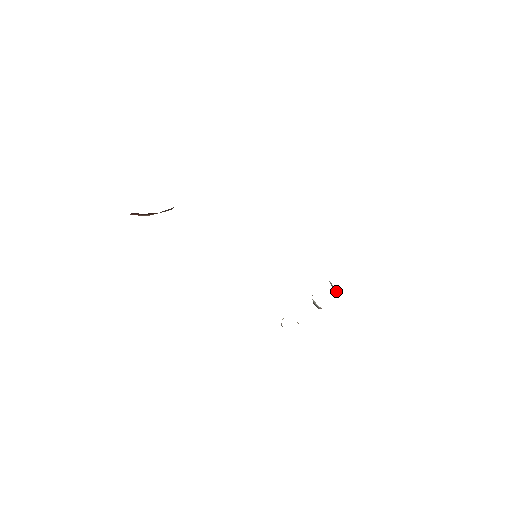
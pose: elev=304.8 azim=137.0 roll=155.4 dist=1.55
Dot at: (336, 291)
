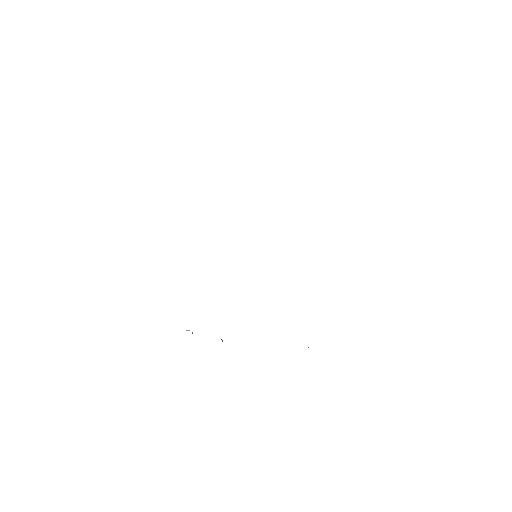
Dot at: occluded
